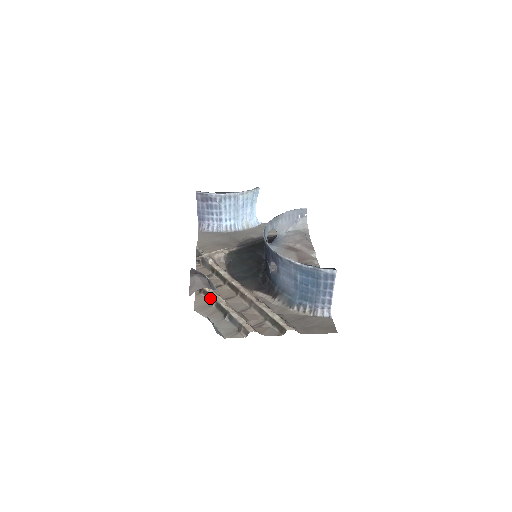
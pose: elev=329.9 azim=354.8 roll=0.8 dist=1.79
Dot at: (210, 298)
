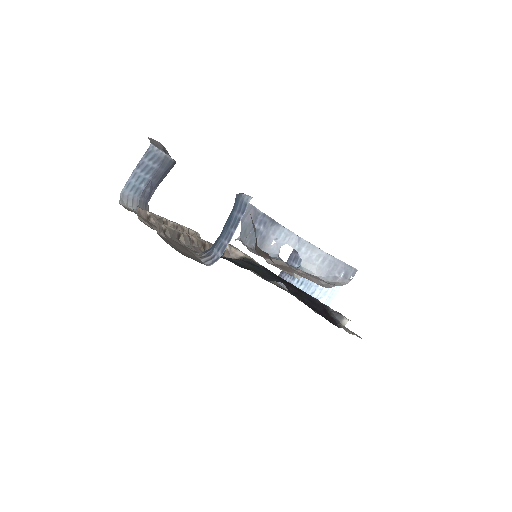
Dot at: occluded
